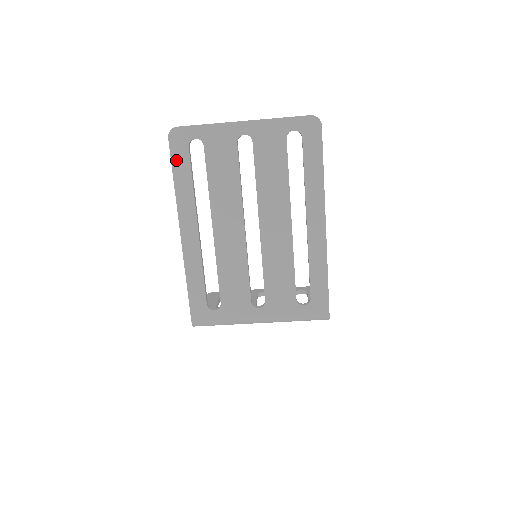
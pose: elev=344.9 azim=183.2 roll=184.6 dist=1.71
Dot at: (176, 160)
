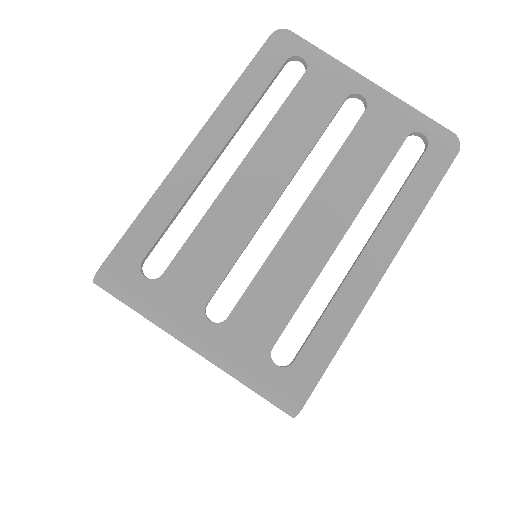
Dot at: (260, 62)
